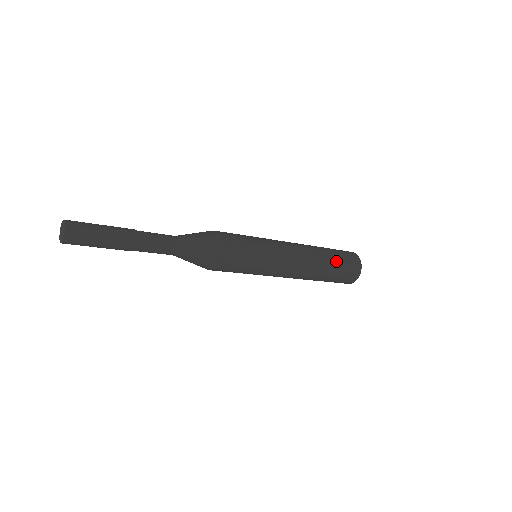
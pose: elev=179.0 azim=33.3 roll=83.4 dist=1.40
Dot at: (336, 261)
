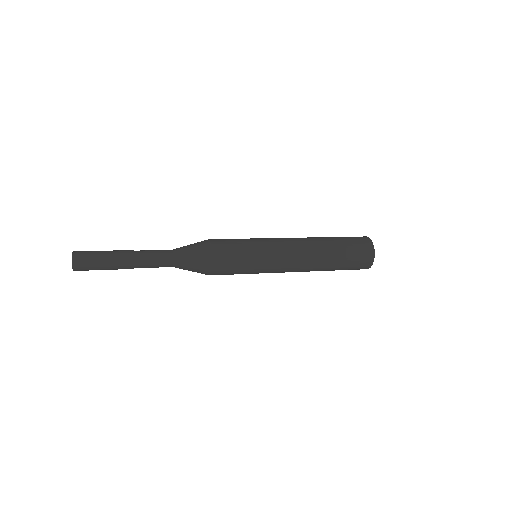
Dot at: (342, 255)
